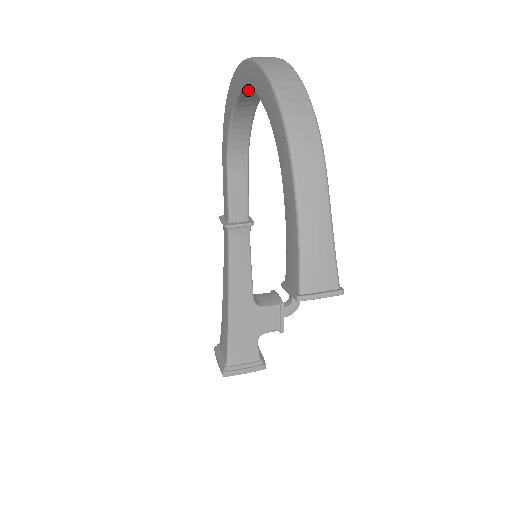
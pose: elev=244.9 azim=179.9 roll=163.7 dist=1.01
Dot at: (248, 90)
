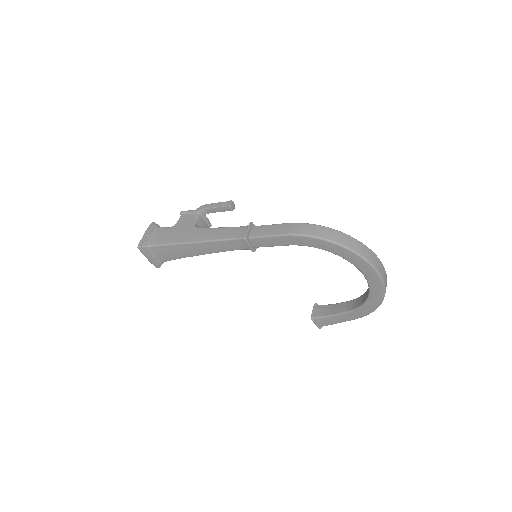
Dot at: (365, 277)
